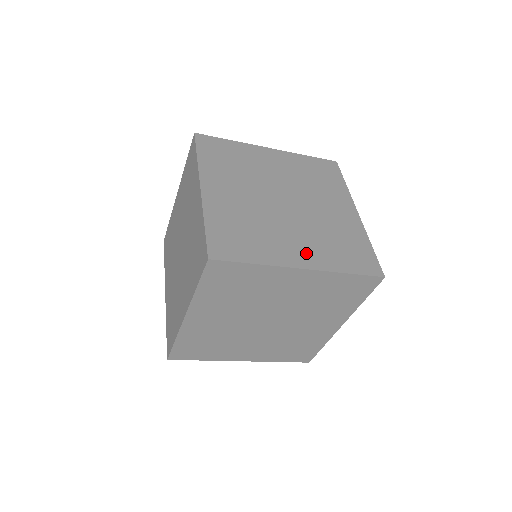
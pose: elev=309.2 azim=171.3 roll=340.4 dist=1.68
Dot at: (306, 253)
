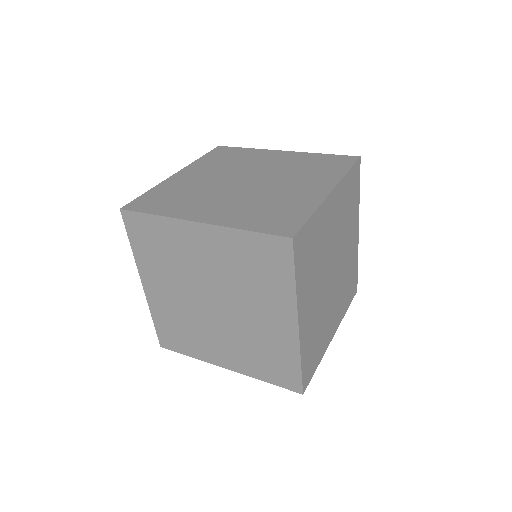
Dot at: (315, 185)
